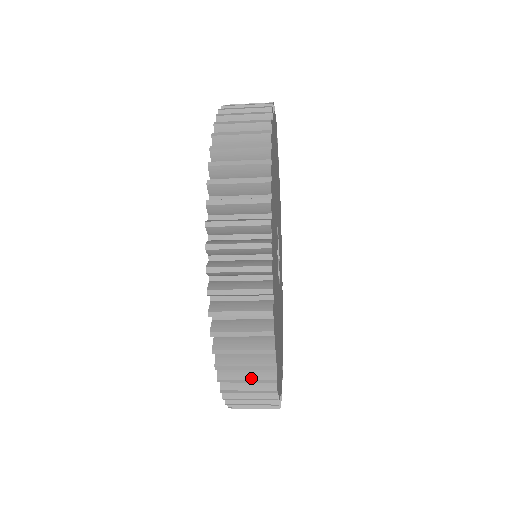
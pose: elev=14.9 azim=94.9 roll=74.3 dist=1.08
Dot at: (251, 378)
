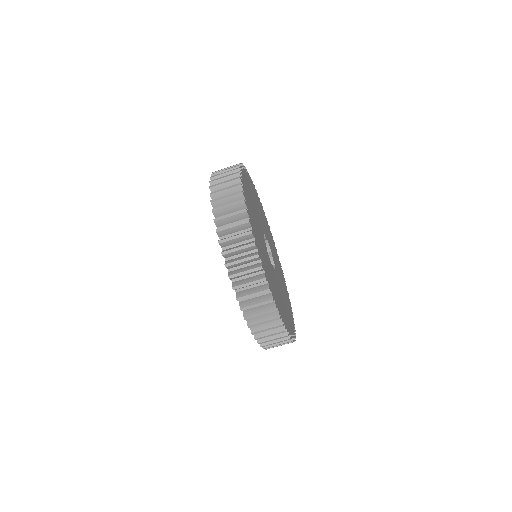
Dot at: (228, 187)
